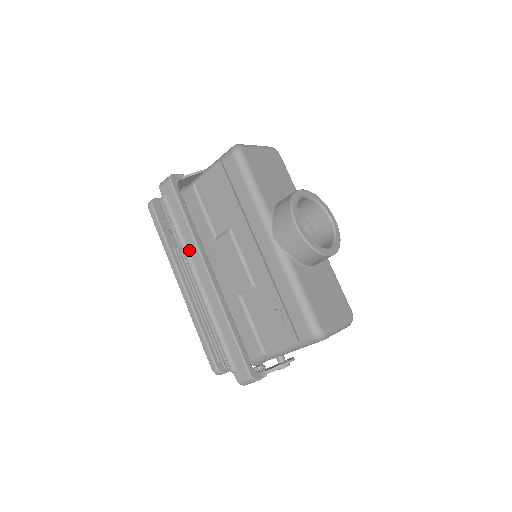
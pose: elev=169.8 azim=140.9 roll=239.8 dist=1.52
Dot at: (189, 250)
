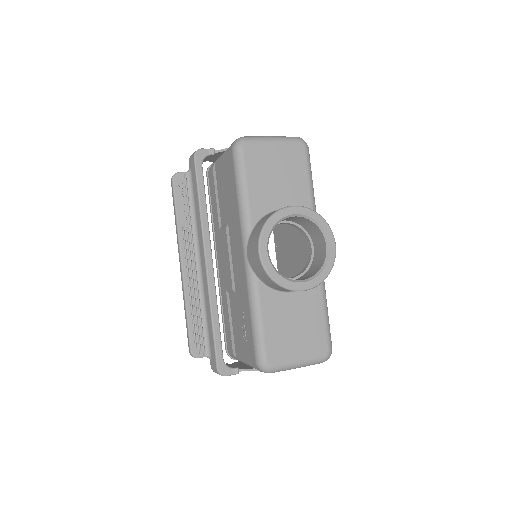
Dot at: (198, 232)
